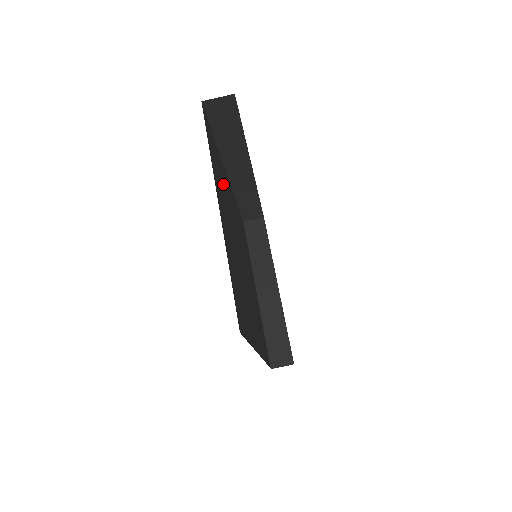
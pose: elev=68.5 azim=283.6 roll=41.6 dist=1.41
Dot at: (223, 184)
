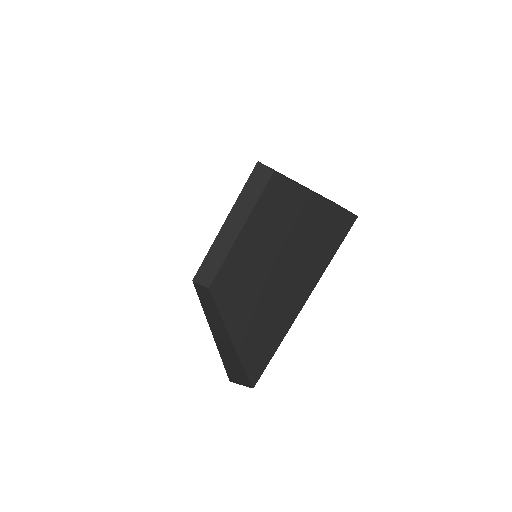
Dot at: occluded
